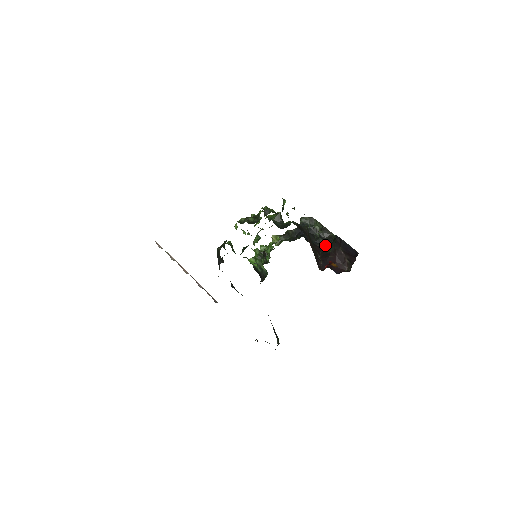
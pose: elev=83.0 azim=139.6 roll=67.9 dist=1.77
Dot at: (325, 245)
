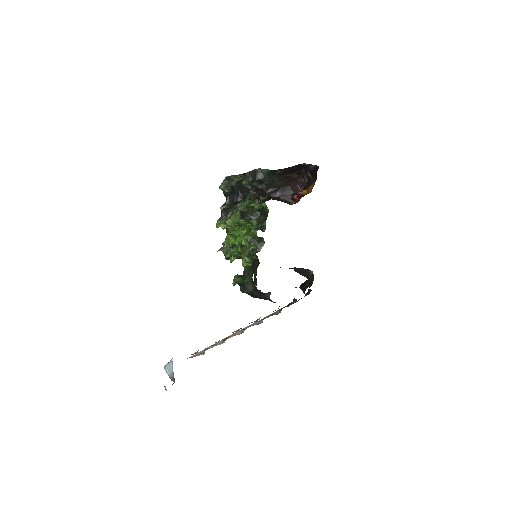
Dot at: (260, 183)
